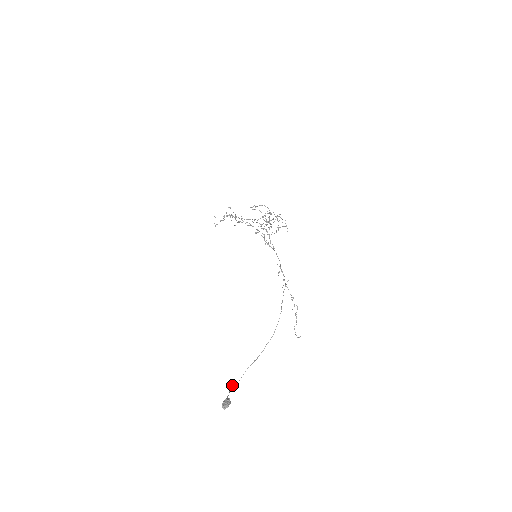
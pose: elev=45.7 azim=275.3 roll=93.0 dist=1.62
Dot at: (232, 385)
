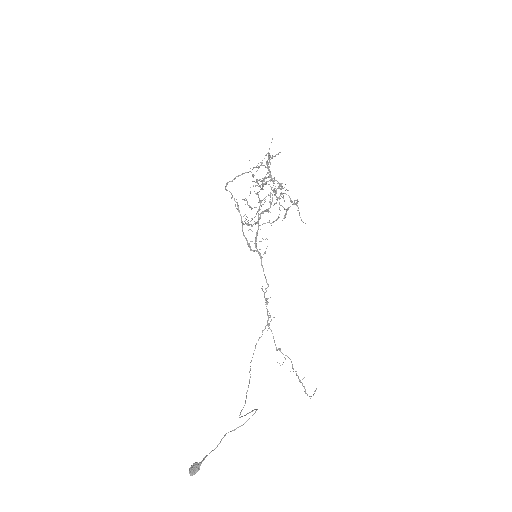
Dot at: occluded
